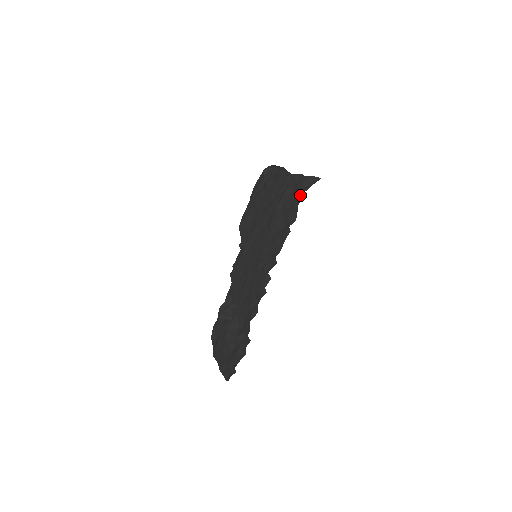
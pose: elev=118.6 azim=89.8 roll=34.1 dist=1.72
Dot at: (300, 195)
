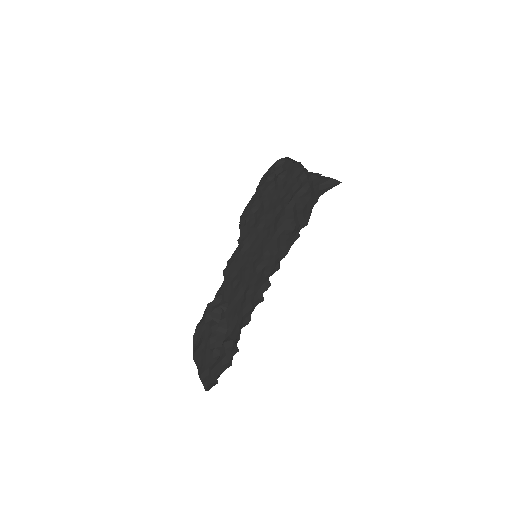
Dot at: (316, 197)
